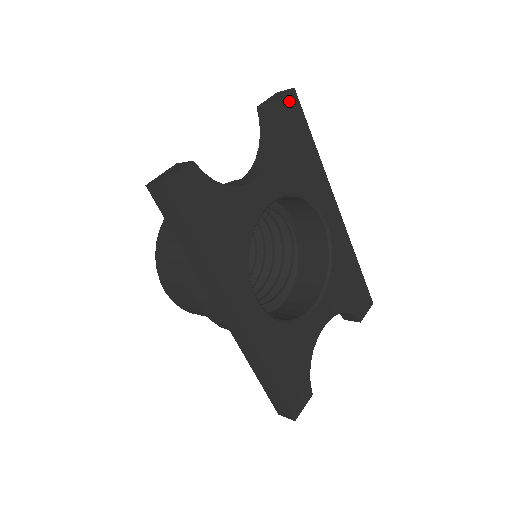
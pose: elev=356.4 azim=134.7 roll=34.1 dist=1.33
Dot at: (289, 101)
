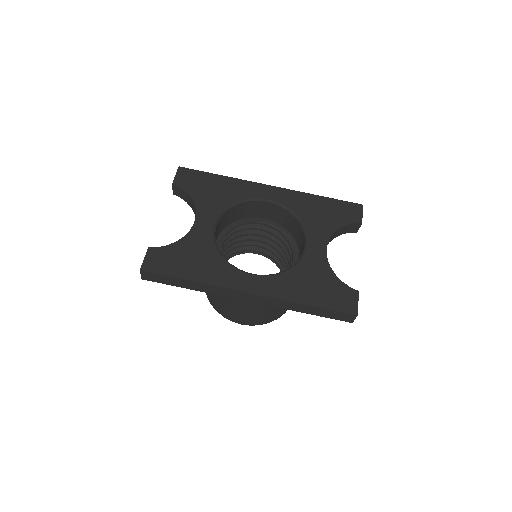
Dot at: (181, 174)
